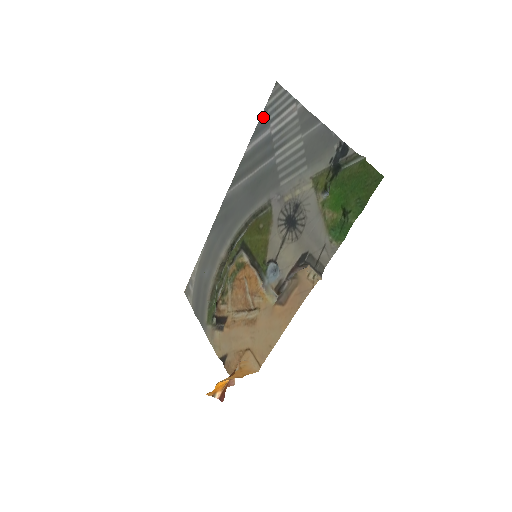
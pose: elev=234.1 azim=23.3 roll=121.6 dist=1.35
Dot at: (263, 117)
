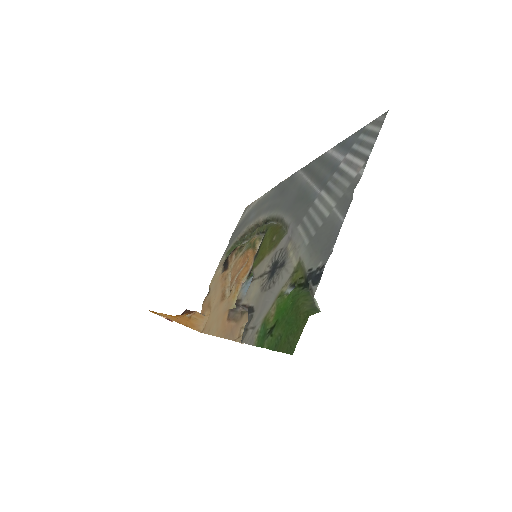
Dot at: (355, 135)
